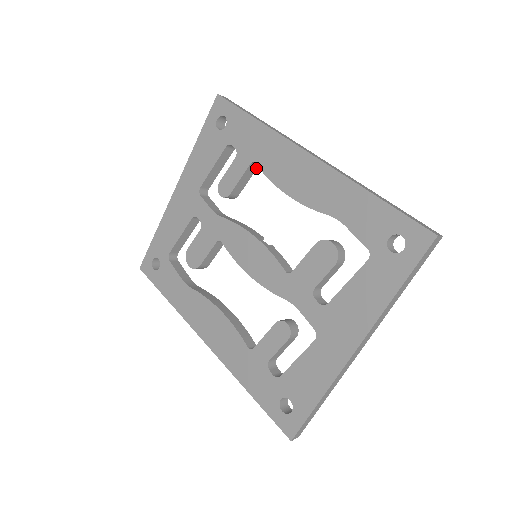
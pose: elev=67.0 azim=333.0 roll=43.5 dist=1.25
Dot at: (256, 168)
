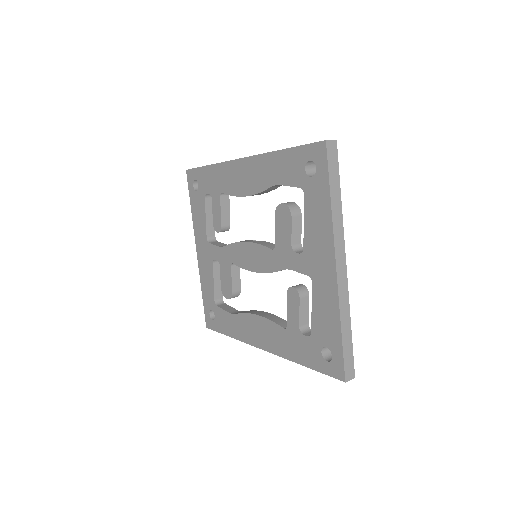
Dot at: (228, 197)
